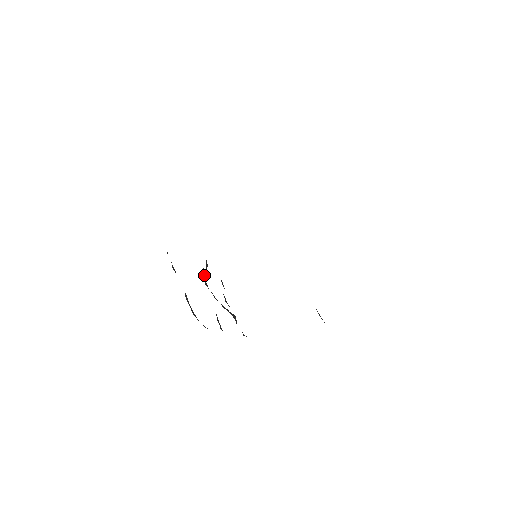
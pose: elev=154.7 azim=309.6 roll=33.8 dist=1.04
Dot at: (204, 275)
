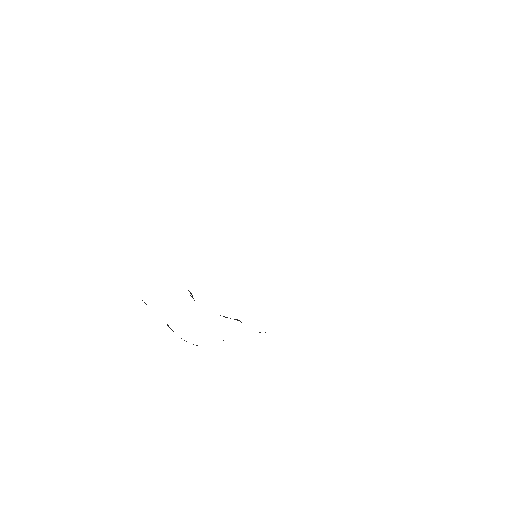
Dot at: (192, 296)
